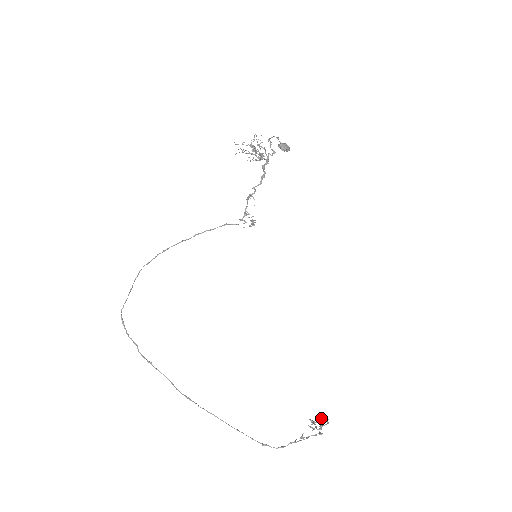
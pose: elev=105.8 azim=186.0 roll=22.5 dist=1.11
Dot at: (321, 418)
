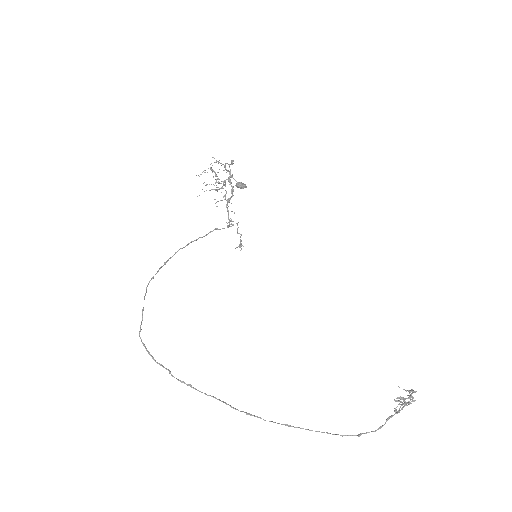
Dot at: (406, 402)
